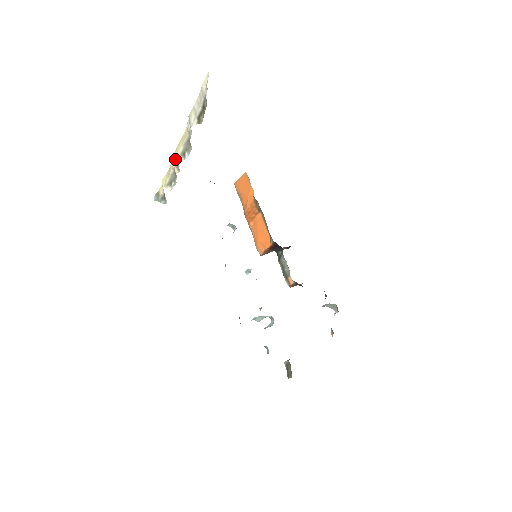
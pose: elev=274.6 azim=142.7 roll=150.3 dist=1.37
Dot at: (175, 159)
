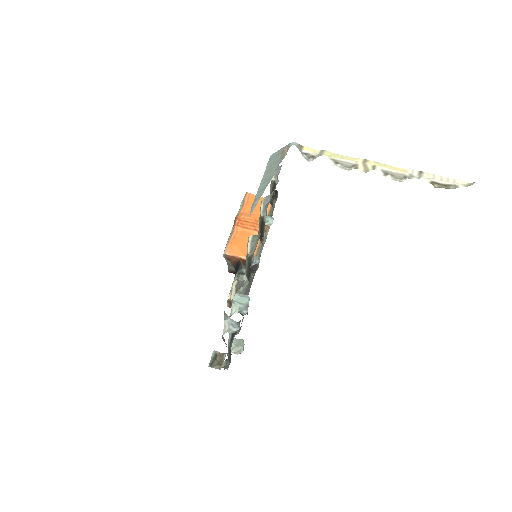
Dot at: (371, 164)
